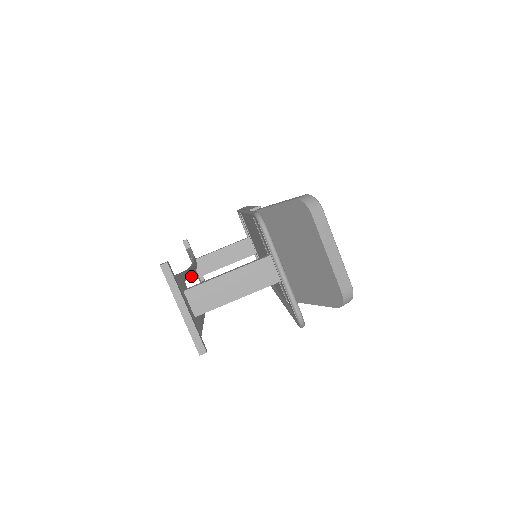
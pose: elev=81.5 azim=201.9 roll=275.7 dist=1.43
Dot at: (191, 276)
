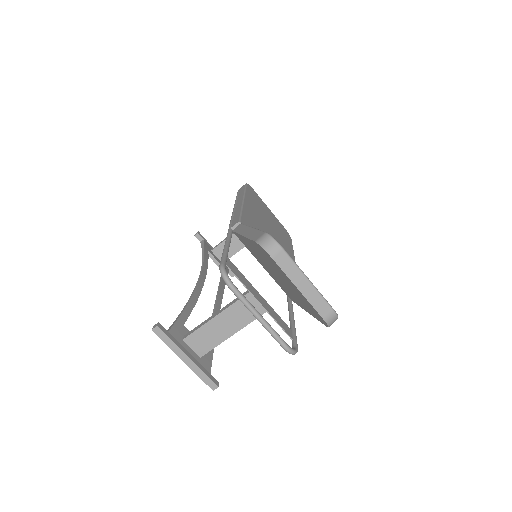
Dot at: (194, 305)
